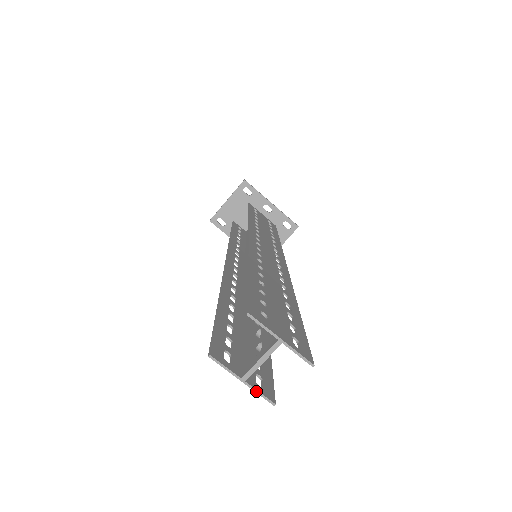
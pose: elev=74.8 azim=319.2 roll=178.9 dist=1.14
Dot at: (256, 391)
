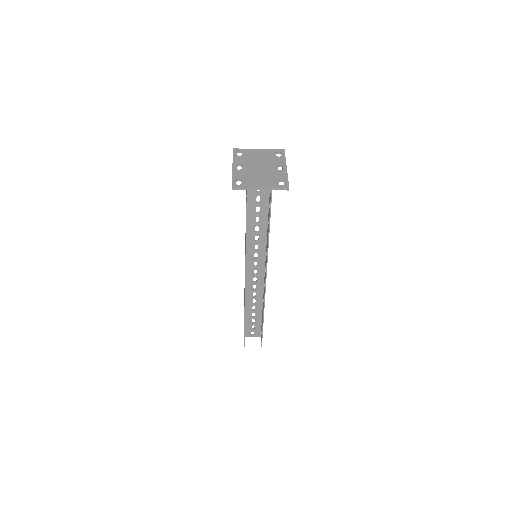
Dot at: occluded
